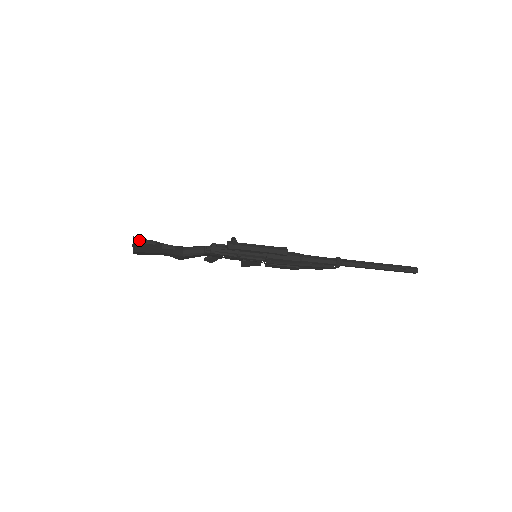
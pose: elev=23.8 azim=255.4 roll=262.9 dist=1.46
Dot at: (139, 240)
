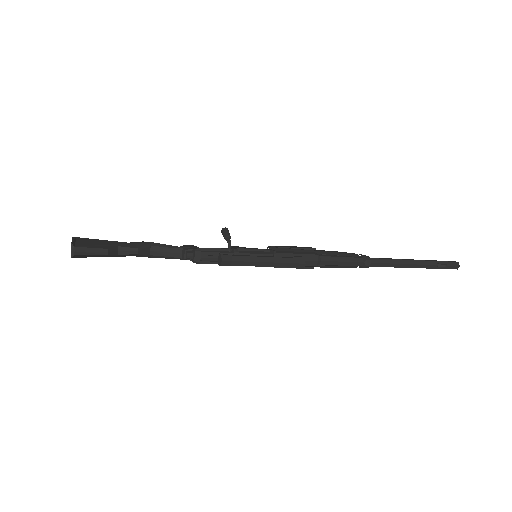
Dot at: (81, 251)
